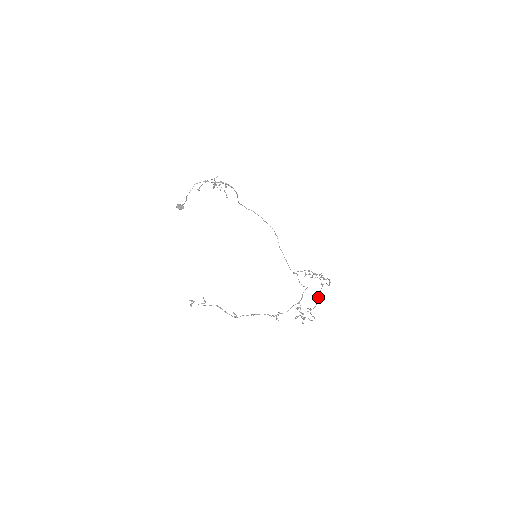
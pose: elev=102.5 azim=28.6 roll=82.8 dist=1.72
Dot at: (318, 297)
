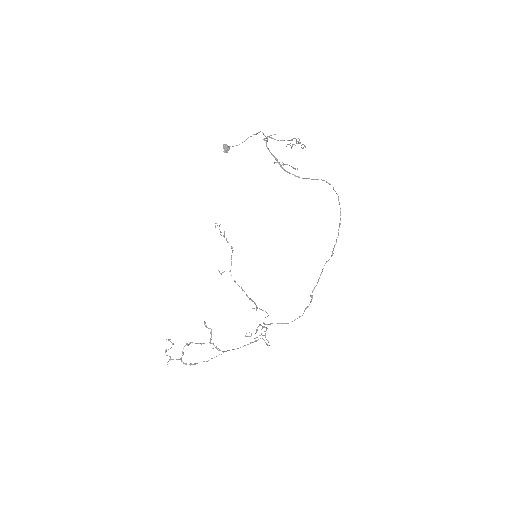
Dot at: (228, 350)
